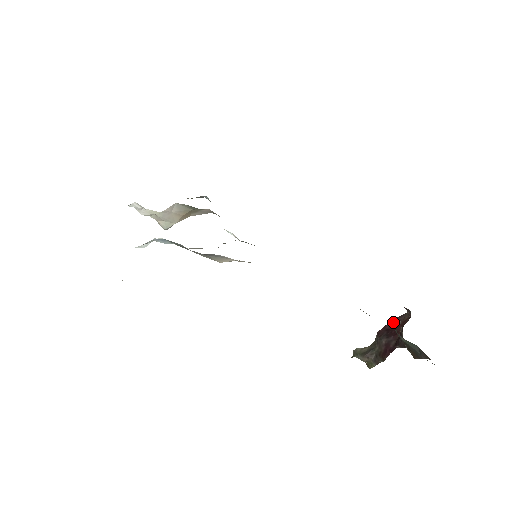
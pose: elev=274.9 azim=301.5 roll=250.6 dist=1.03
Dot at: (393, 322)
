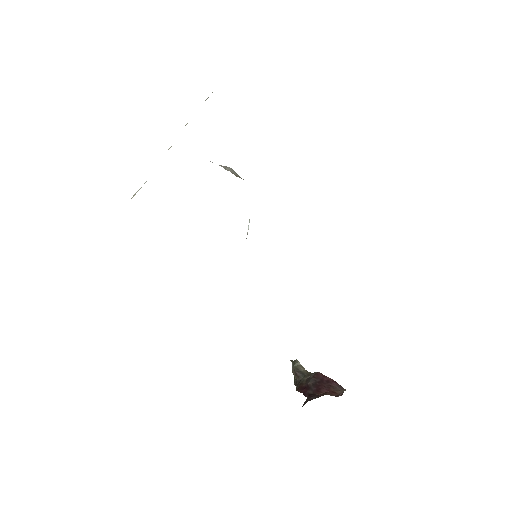
Dot at: (331, 382)
